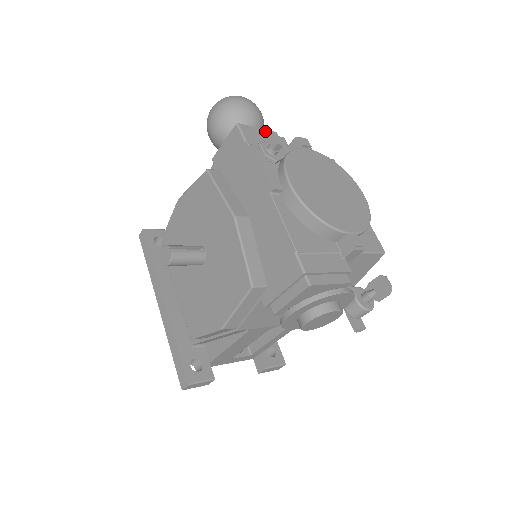
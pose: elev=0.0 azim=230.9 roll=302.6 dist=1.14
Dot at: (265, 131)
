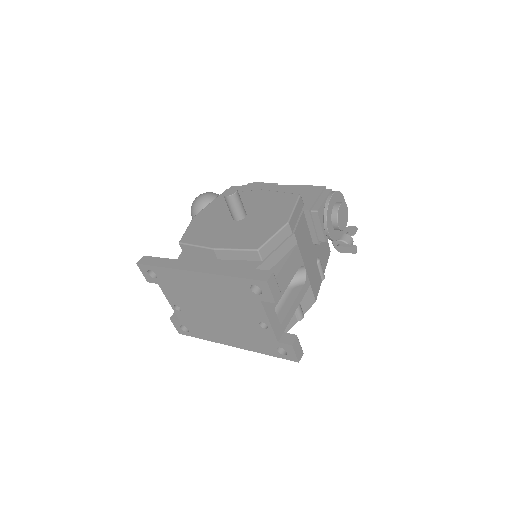
Dot at: occluded
